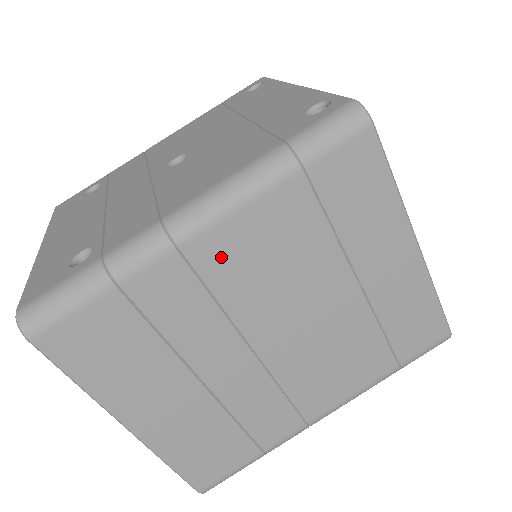
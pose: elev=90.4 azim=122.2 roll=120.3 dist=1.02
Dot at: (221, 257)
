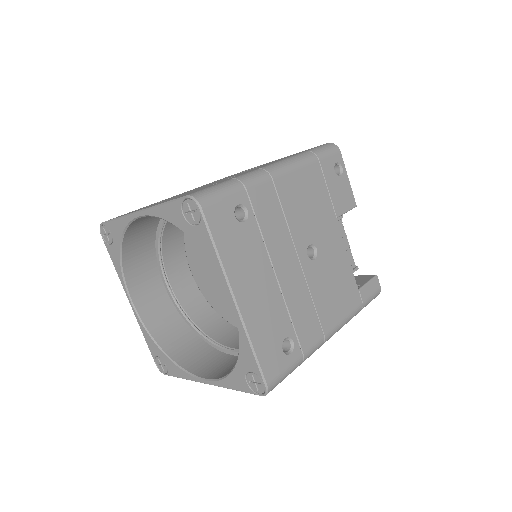
Dot at: occluded
